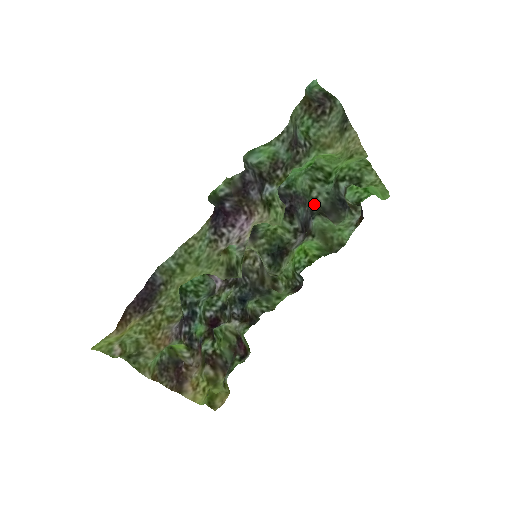
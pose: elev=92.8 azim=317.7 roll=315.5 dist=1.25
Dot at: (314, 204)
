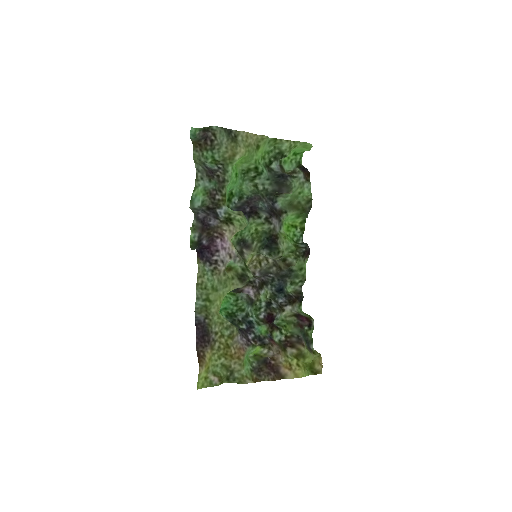
Dot at: (267, 193)
